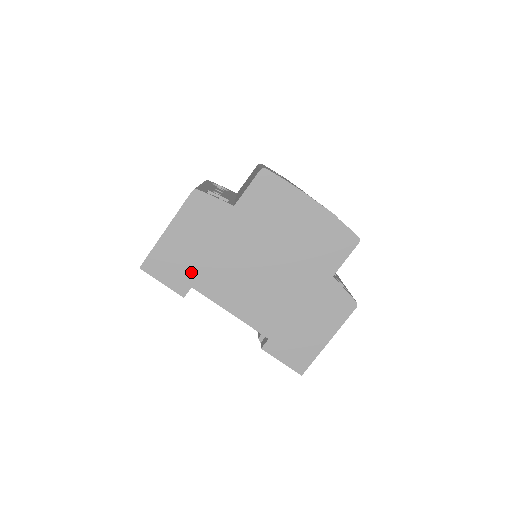
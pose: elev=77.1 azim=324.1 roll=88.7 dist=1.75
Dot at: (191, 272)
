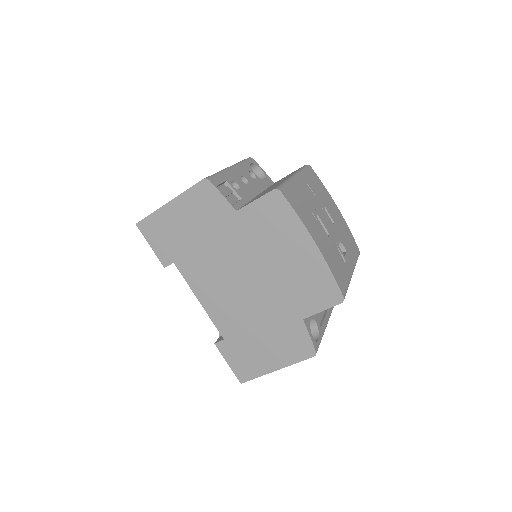
Dot at: (178, 250)
